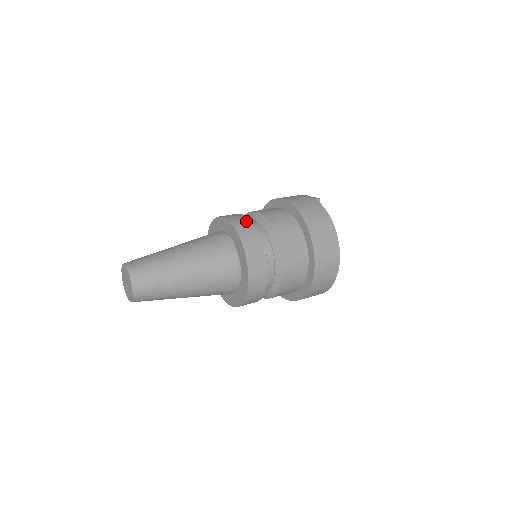
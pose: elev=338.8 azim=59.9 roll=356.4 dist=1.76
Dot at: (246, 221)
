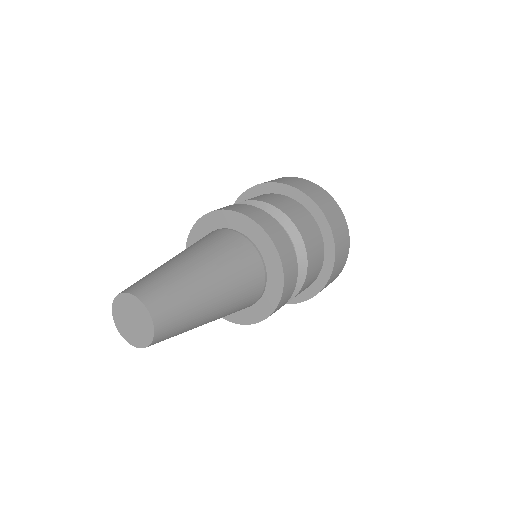
Dot at: (245, 206)
